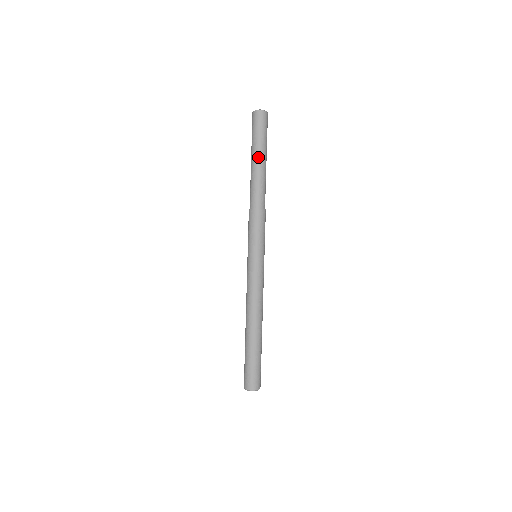
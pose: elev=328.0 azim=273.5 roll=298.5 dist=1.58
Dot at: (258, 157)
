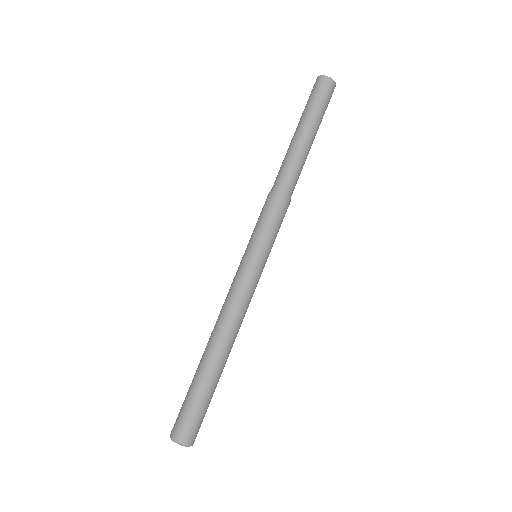
Dot at: (297, 130)
